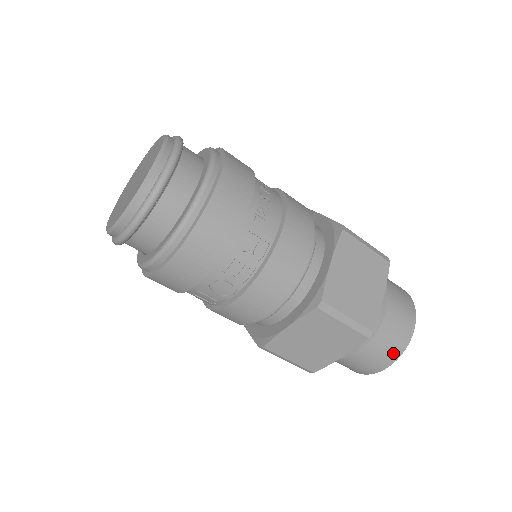
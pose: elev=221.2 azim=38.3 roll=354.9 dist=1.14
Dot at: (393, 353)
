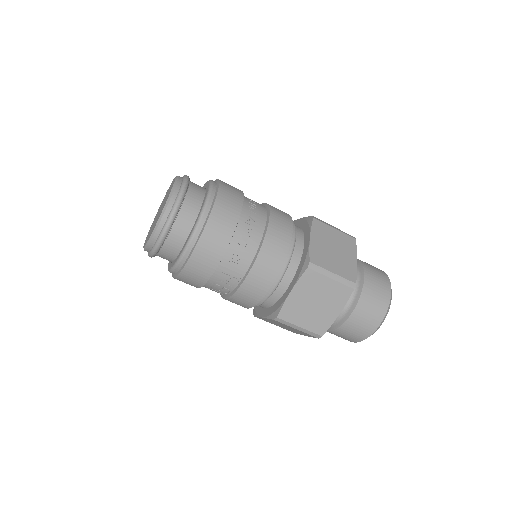
Dot at: (356, 338)
